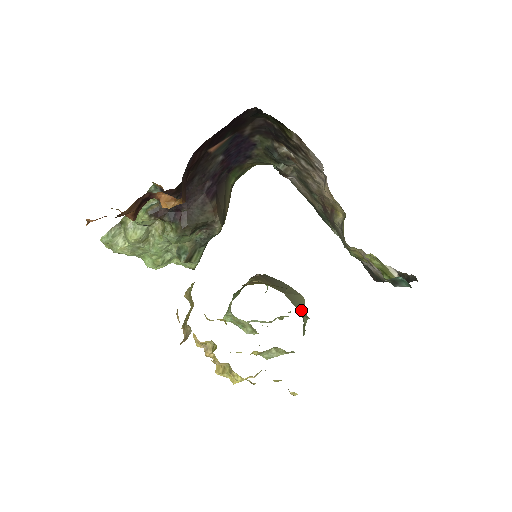
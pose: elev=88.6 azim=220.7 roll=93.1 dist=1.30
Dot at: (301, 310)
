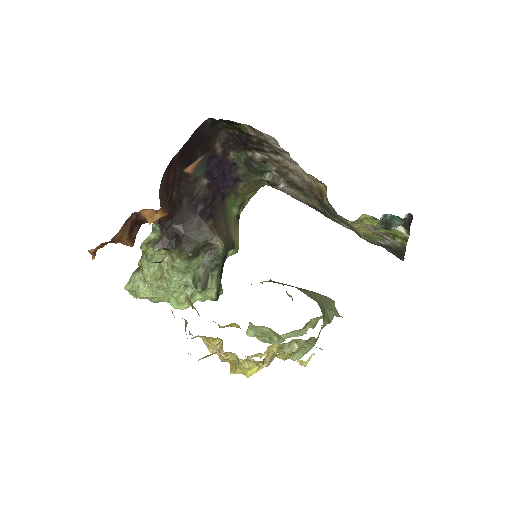
Dot at: (324, 305)
